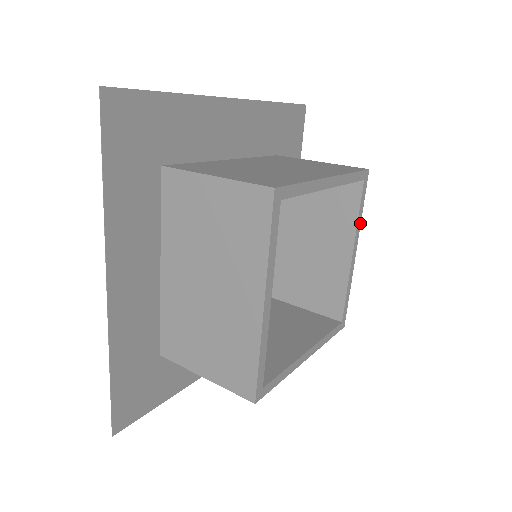
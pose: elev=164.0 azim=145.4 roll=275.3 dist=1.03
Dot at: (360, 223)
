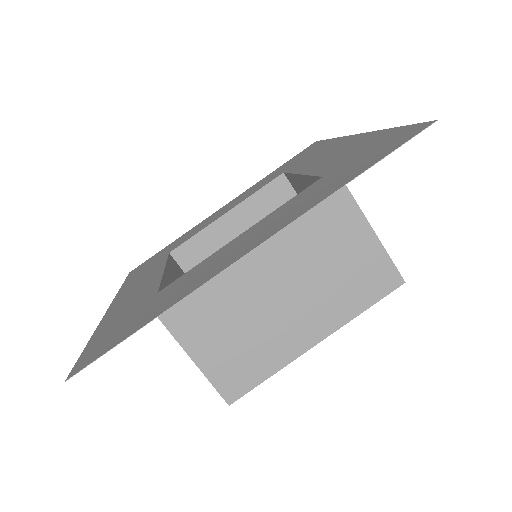
Dot at: occluded
